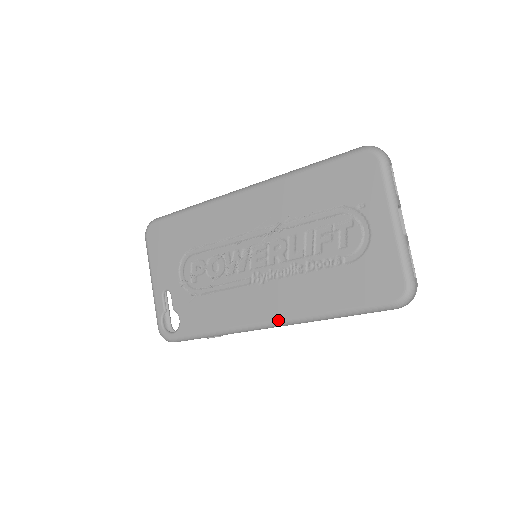
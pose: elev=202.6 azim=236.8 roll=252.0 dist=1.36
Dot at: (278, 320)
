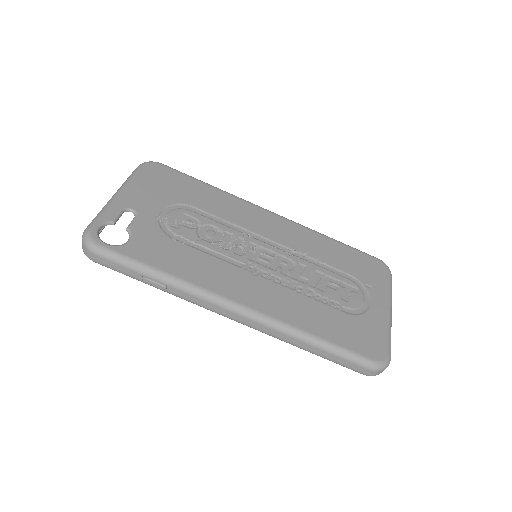
Dot at: (256, 310)
